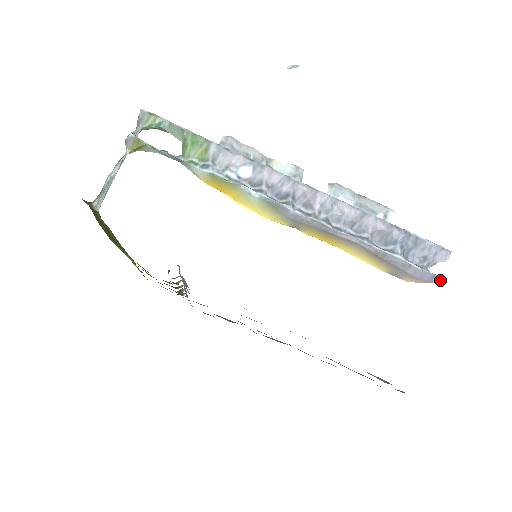
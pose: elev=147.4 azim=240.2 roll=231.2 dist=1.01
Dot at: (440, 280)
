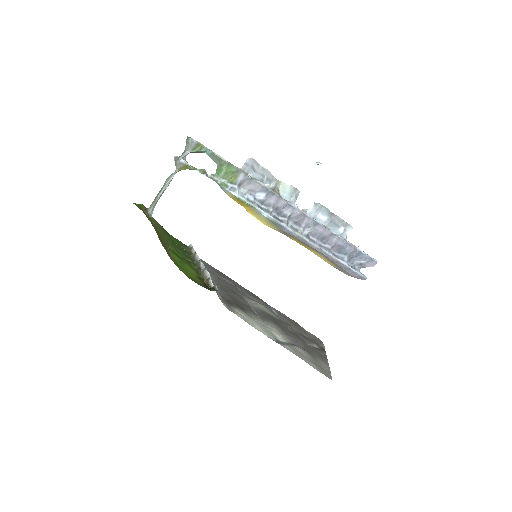
Dot at: (365, 279)
